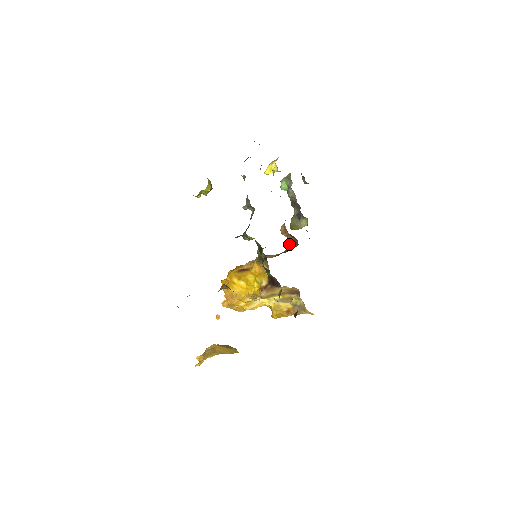
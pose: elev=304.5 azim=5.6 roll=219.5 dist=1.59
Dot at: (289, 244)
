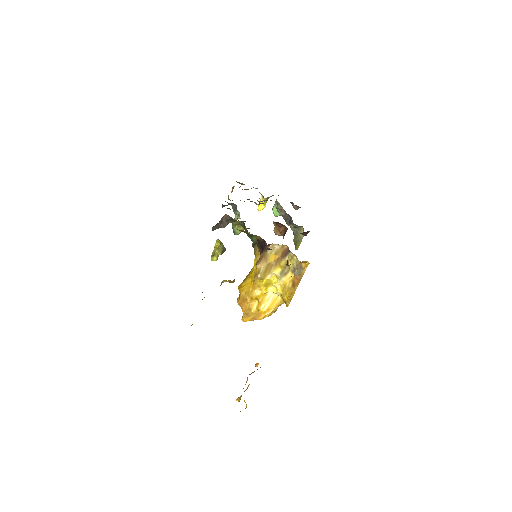
Dot at: (283, 237)
